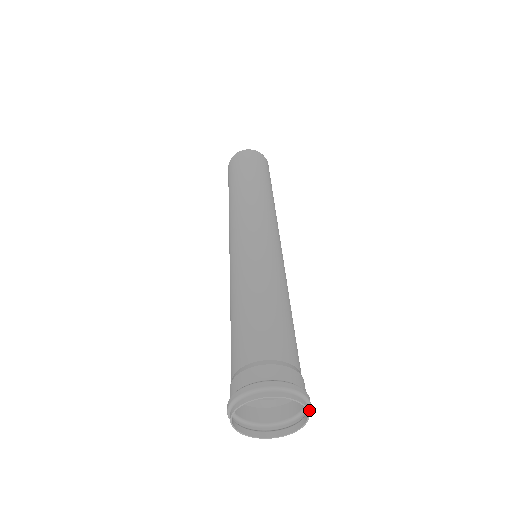
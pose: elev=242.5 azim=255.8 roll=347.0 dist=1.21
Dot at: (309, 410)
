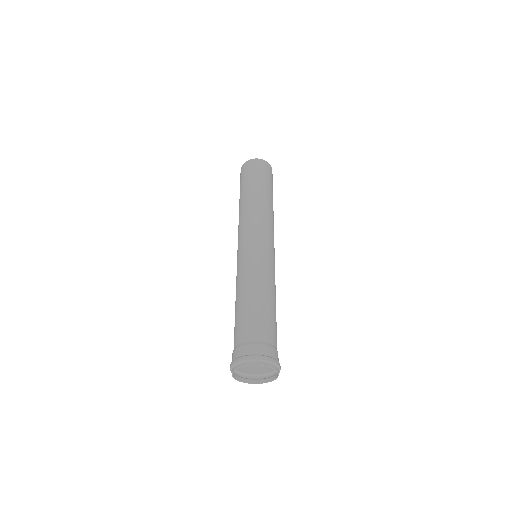
Dot at: (279, 371)
